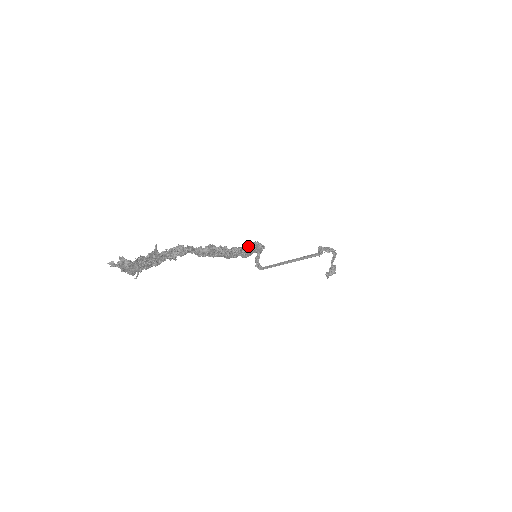
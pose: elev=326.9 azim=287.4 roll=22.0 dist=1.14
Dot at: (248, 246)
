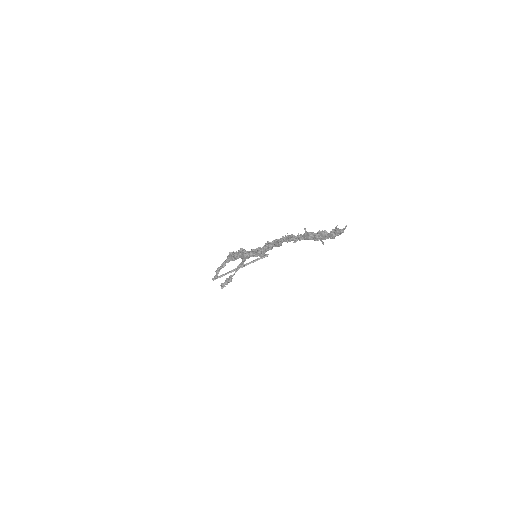
Dot at: (245, 251)
